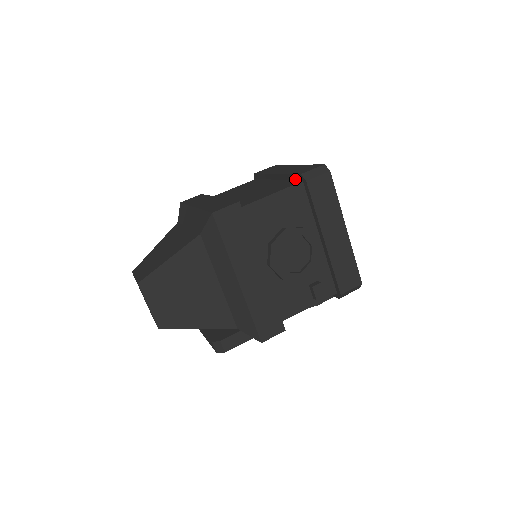
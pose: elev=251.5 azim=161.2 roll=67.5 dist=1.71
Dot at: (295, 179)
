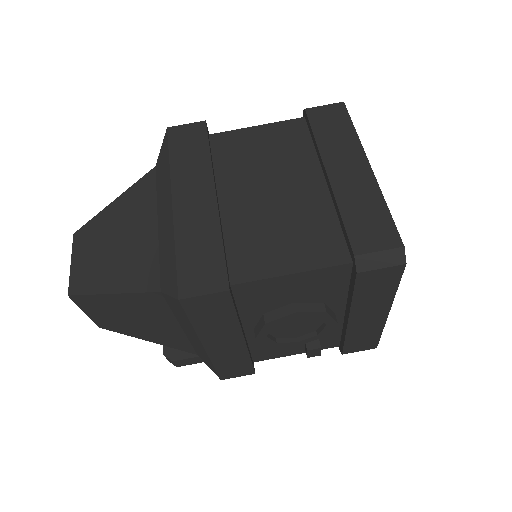
Dot at: (346, 239)
